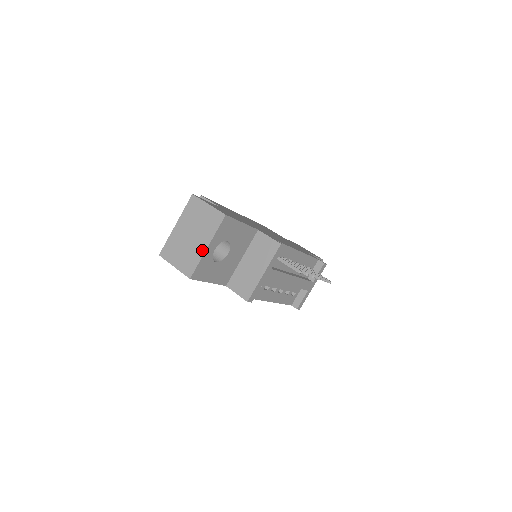
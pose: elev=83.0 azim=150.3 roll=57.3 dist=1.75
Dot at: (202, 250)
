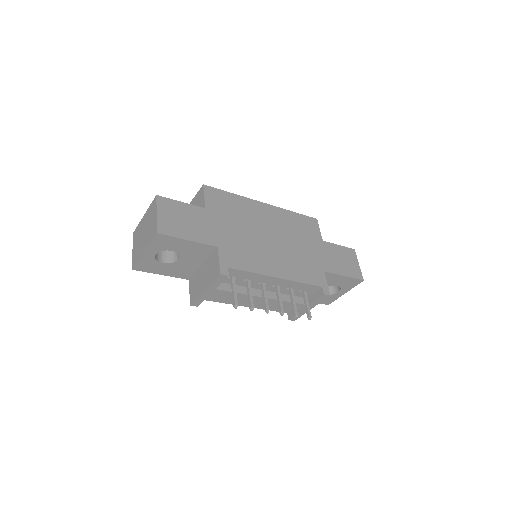
Dot at: (142, 252)
